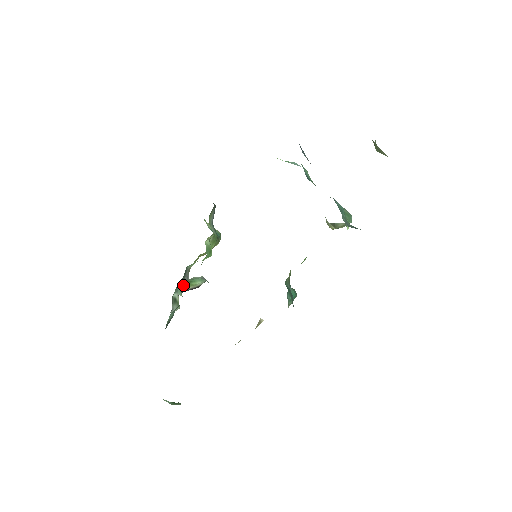
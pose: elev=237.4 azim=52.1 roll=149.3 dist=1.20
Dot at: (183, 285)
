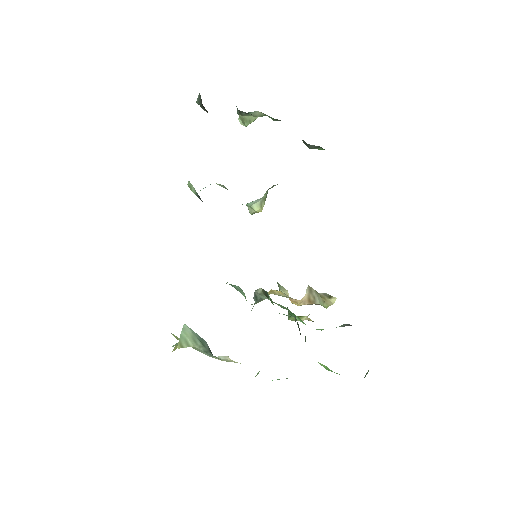
Dot at: occluded
